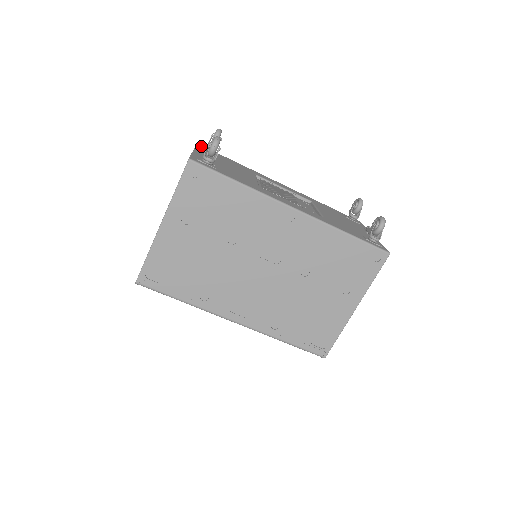
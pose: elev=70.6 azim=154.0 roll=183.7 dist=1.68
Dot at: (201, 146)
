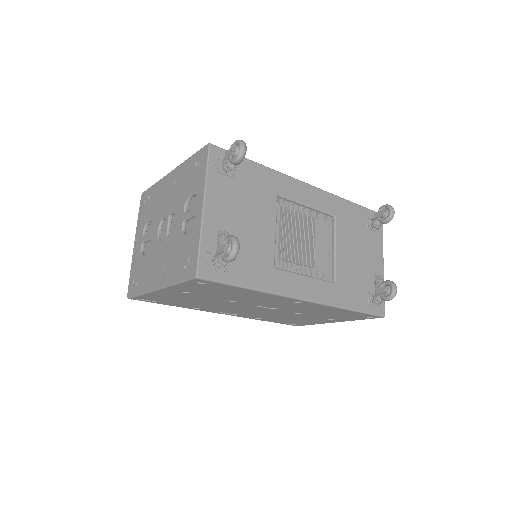
Dot at: (214, 154)
